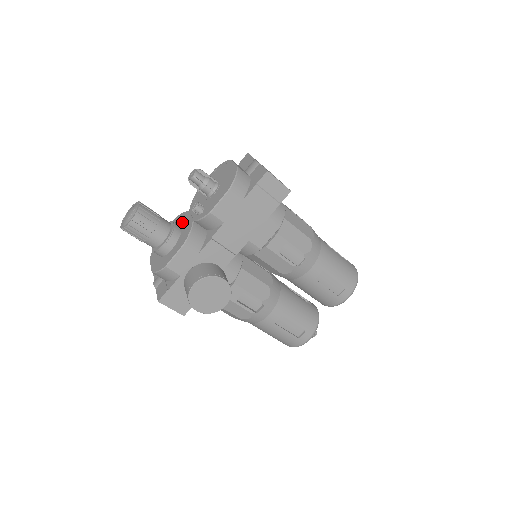
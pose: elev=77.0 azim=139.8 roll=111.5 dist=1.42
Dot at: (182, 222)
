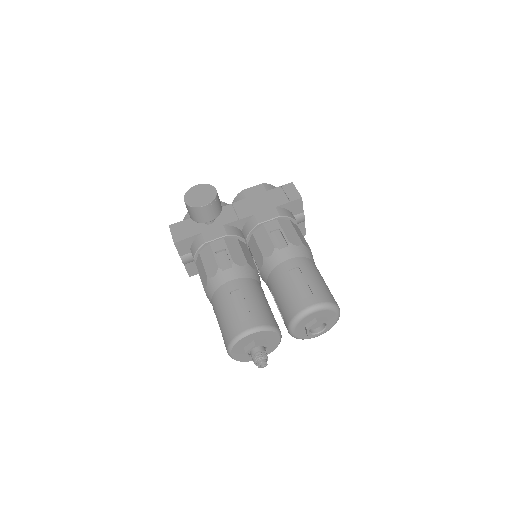
Dot at: occluded
